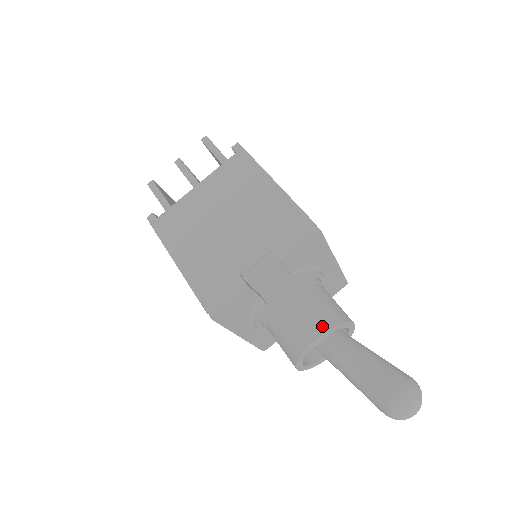
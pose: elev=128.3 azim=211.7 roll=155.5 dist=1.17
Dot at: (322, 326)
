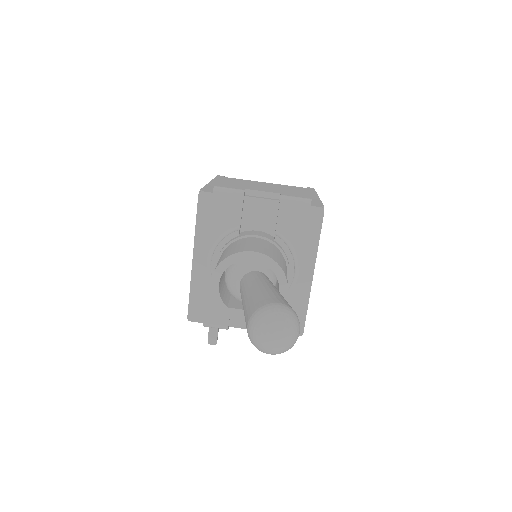
Dot at: (265, 252)
